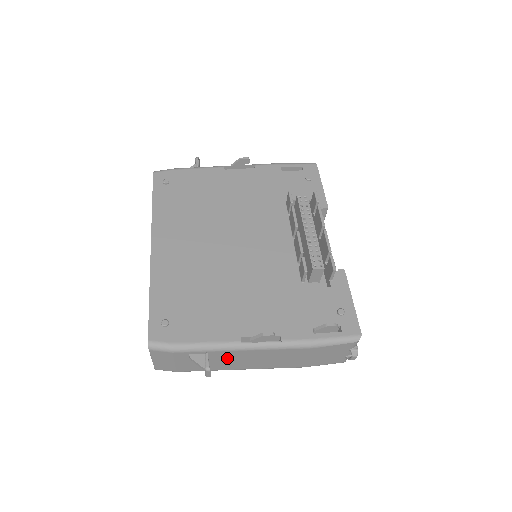
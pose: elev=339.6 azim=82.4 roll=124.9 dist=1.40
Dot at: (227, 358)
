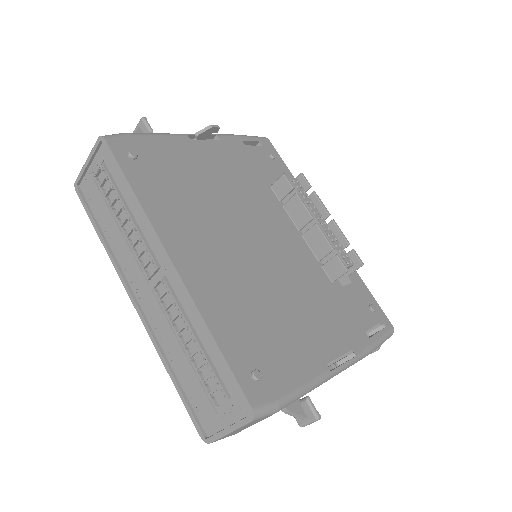
Dot at: occluded
